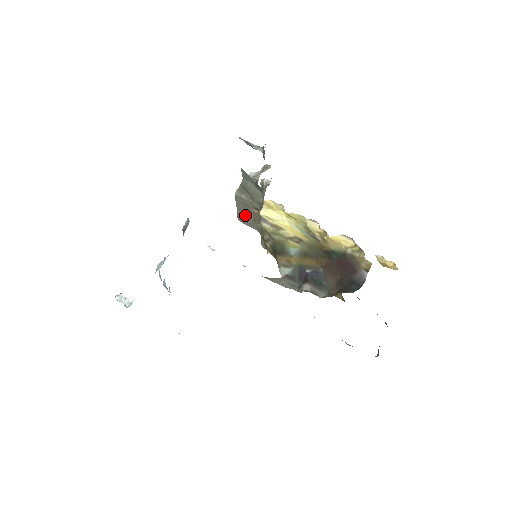
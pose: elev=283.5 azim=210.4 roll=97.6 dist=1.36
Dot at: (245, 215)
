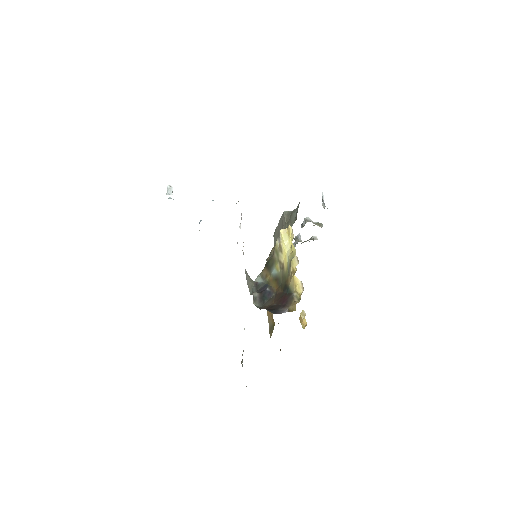
Dot at: (278, 232)
